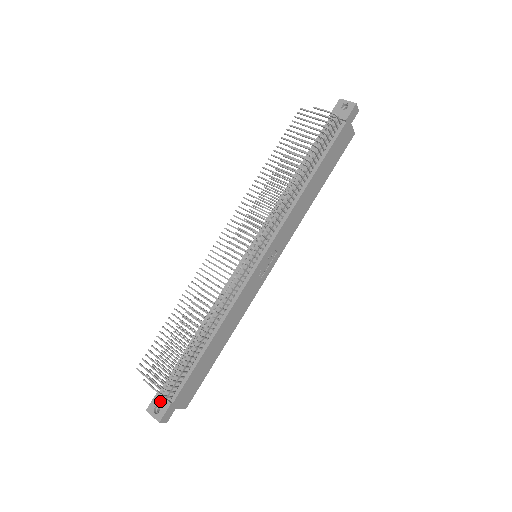
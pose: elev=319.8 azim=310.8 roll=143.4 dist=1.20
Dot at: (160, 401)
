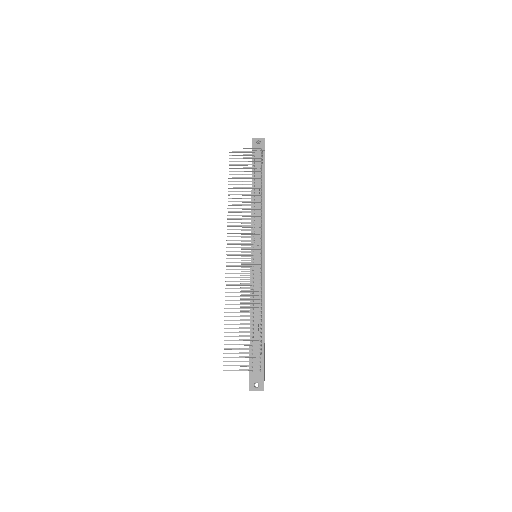
Dot at: (255, 378)
